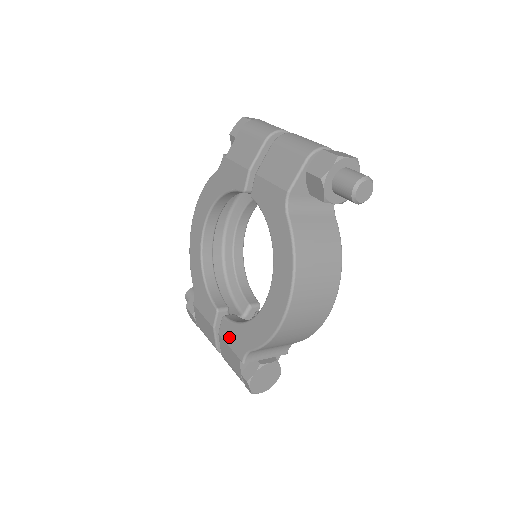
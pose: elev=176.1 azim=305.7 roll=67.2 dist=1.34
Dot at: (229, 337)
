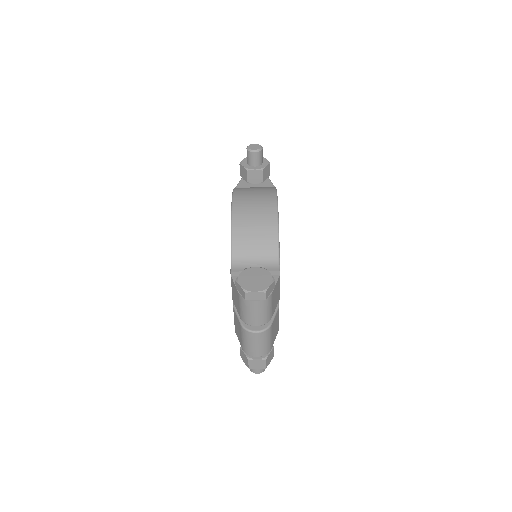
Dot at: occluded
